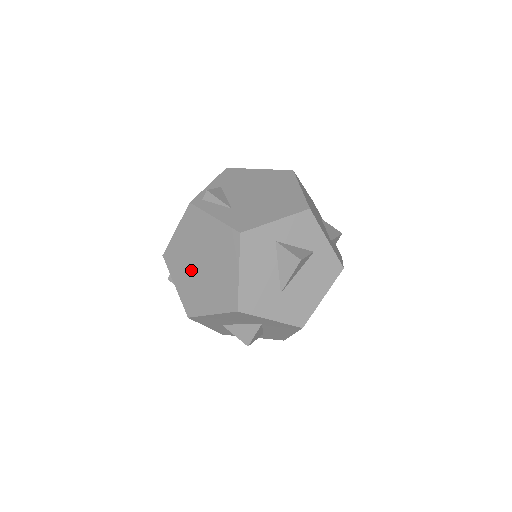
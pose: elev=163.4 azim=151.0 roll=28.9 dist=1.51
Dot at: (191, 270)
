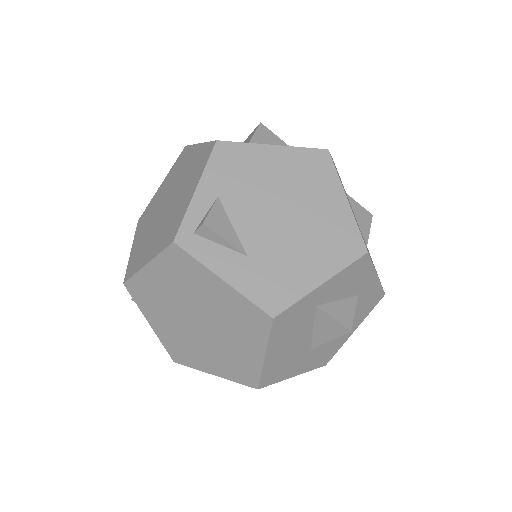
Dot at: (178, 321)
